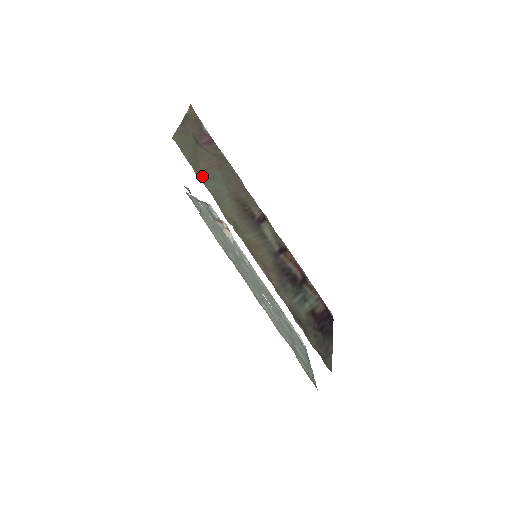
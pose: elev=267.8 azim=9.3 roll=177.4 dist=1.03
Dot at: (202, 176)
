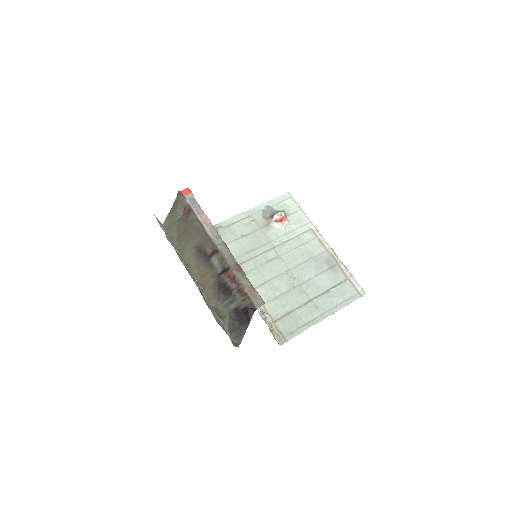
Dot at: (177, 241)
